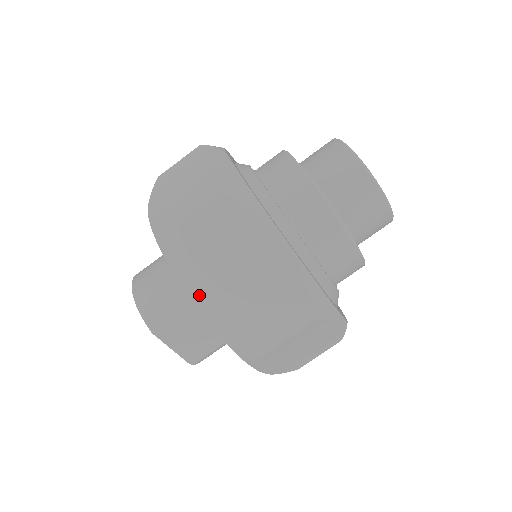
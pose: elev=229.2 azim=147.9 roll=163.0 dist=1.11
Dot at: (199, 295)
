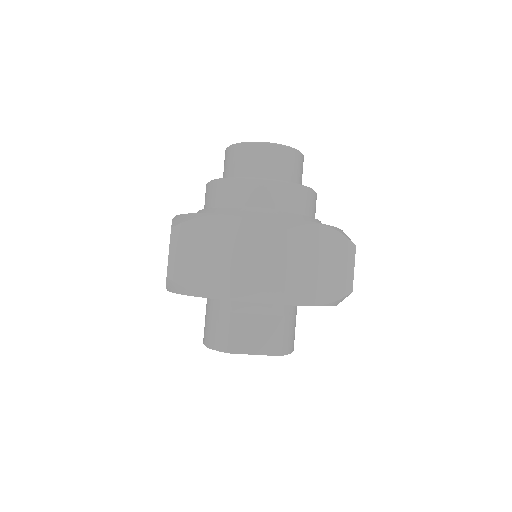
Dot at: (210, 290)
